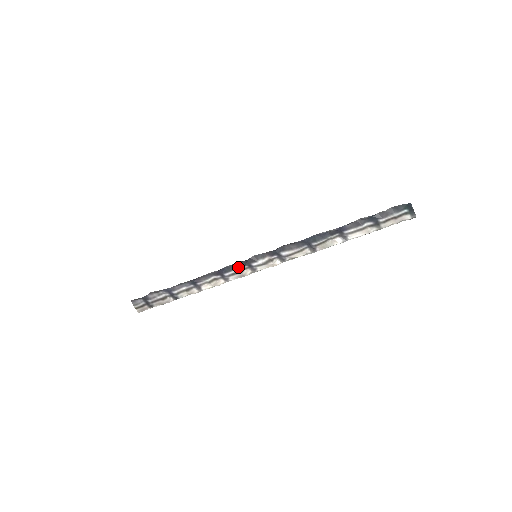
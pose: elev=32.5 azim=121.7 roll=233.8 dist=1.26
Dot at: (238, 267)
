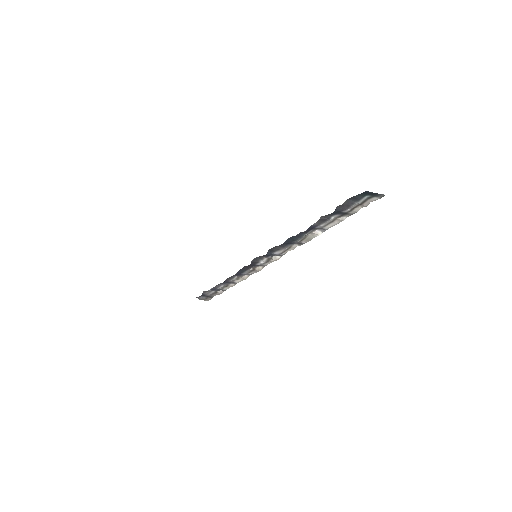
Dot at: (248, 269)
